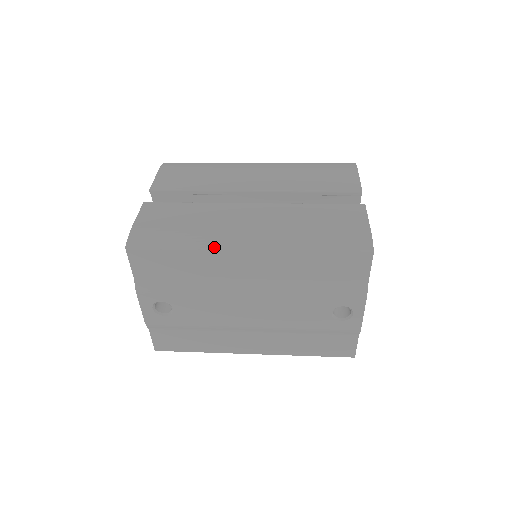
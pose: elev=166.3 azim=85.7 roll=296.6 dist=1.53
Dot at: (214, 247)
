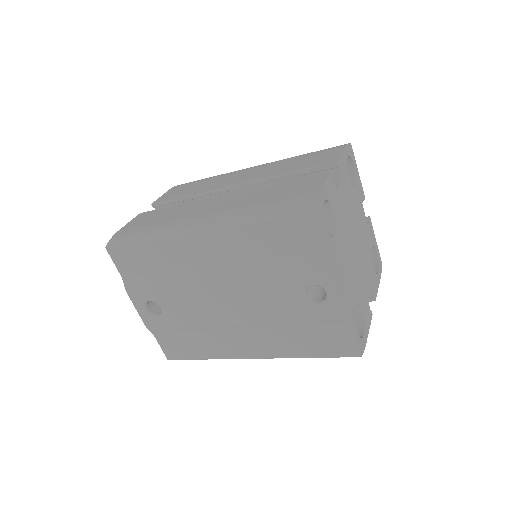
Dot at: (170, 234)
